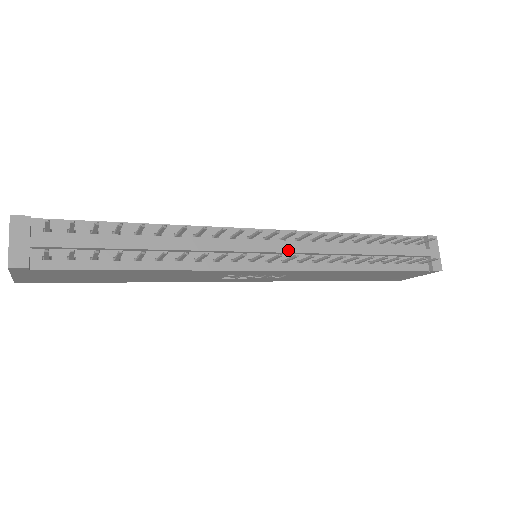
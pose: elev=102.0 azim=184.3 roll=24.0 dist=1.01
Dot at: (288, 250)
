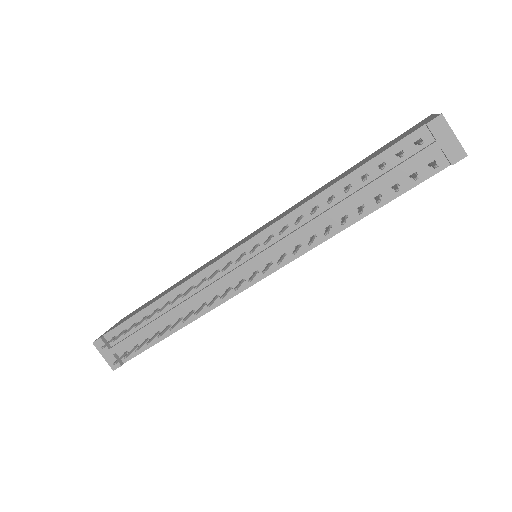
Dot at: (264, 257)
